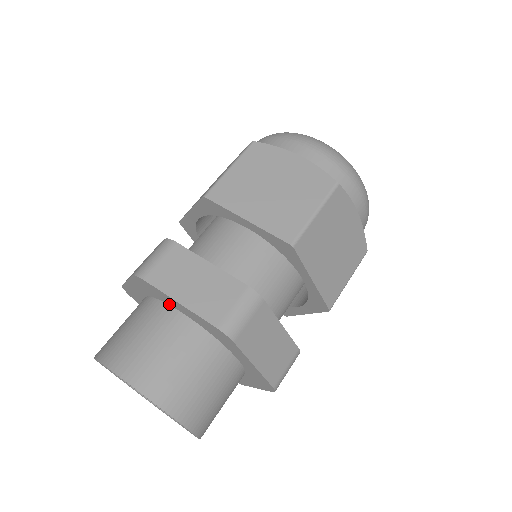
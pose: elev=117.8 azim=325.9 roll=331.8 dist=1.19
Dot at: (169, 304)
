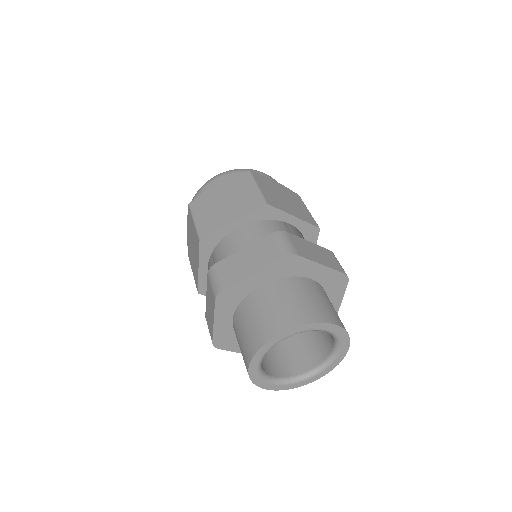
Dot at: (300, 275)
